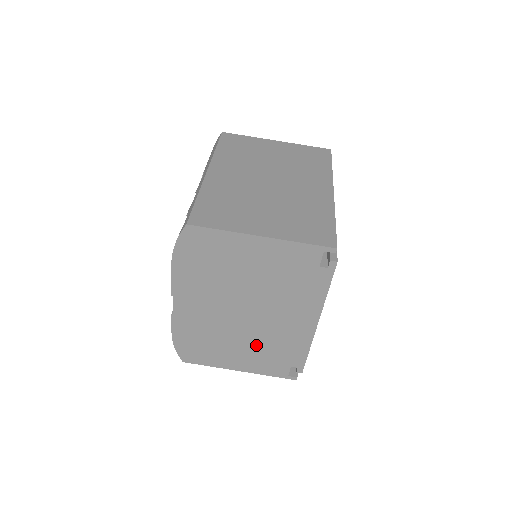
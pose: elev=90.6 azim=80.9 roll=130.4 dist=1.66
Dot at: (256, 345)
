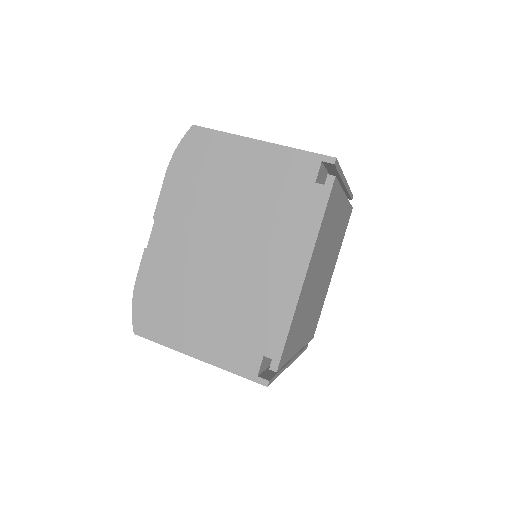
Dot at: (227, 309)
